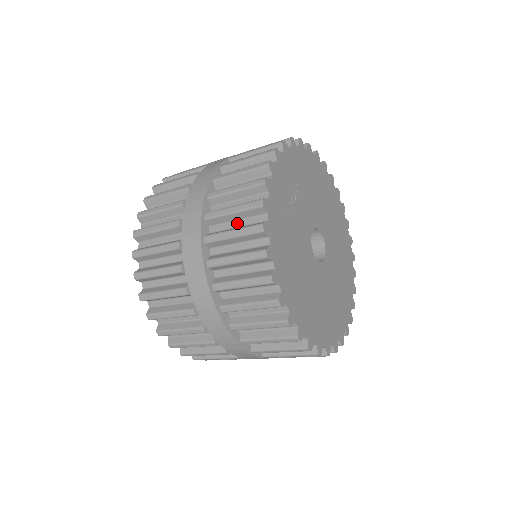
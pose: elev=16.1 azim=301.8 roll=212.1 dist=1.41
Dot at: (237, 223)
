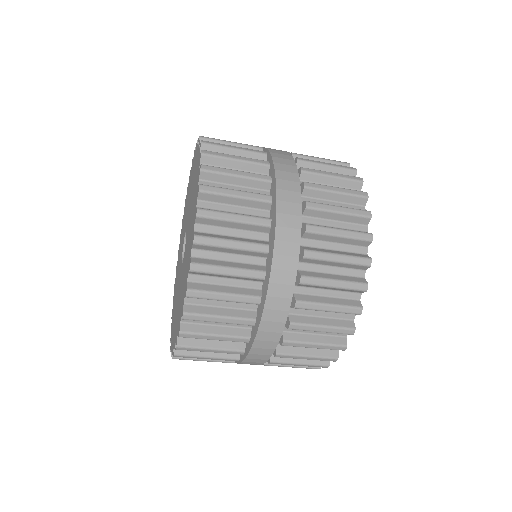
Dot at: occluded
